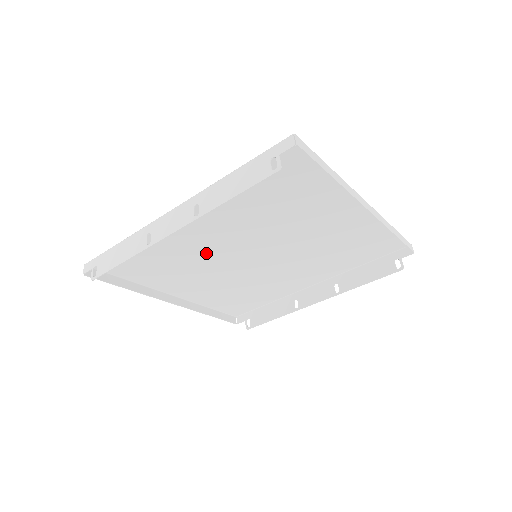
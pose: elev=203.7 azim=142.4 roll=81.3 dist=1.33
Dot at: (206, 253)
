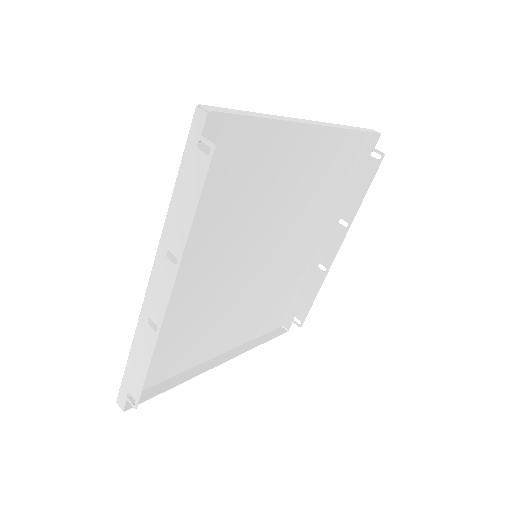
Dot at: (212, 293)
